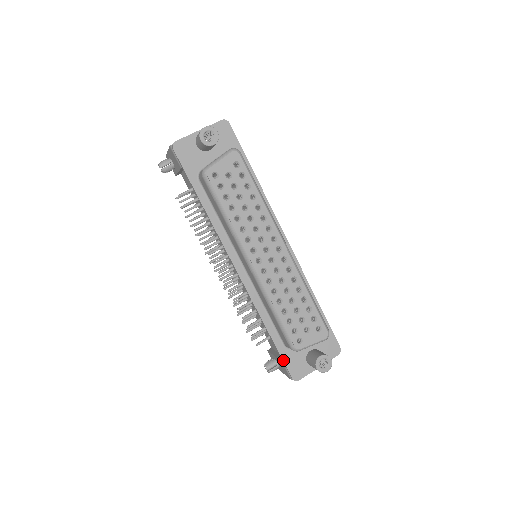
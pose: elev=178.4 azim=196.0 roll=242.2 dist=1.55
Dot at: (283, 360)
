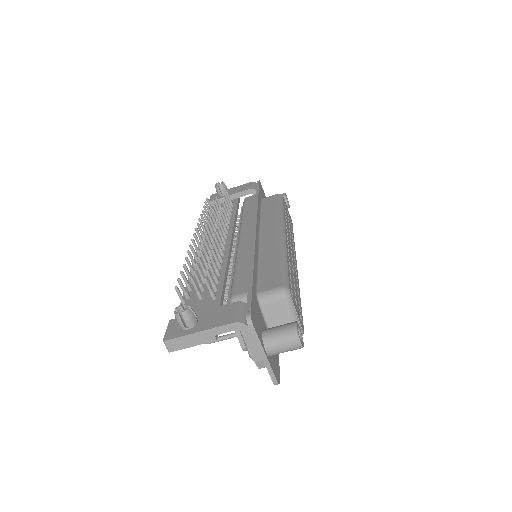
Dot at: (252, 294)
